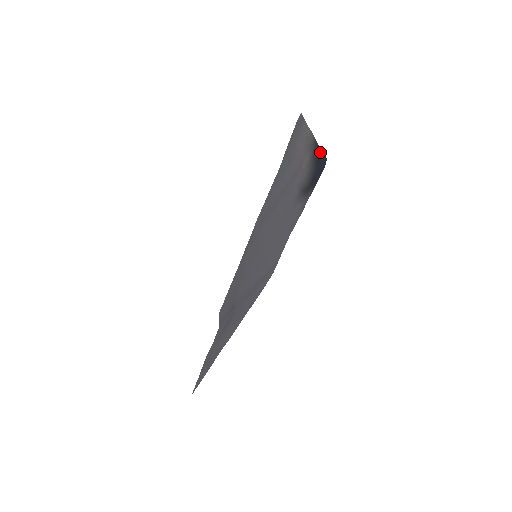
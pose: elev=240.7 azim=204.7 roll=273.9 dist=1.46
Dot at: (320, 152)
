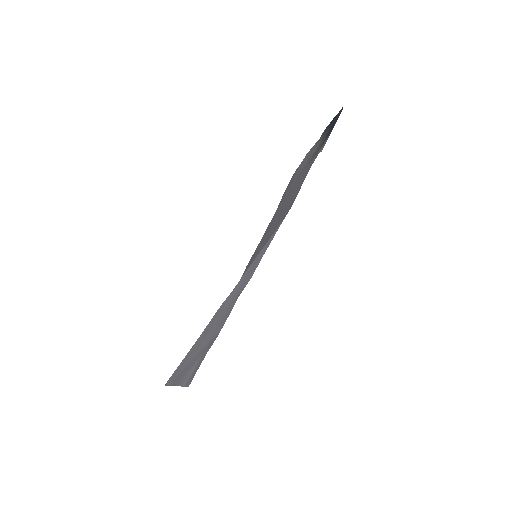
Dot at: (333, 119)
